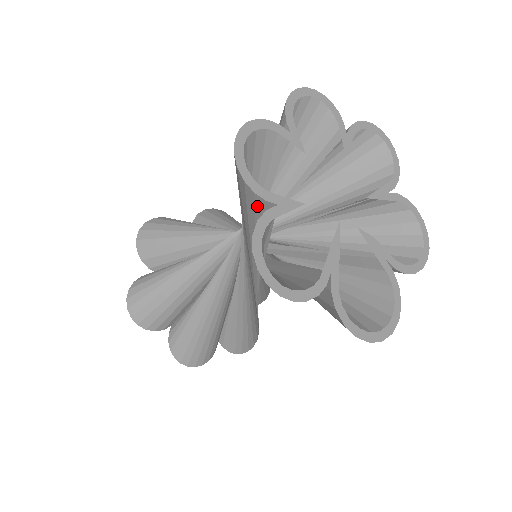
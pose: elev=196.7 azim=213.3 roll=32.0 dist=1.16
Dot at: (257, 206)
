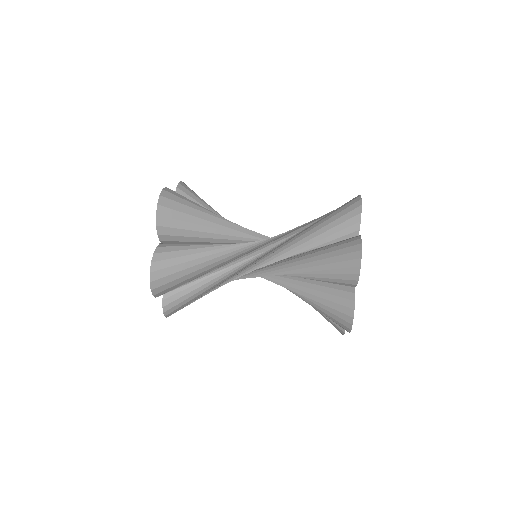
Dot at: occluded
